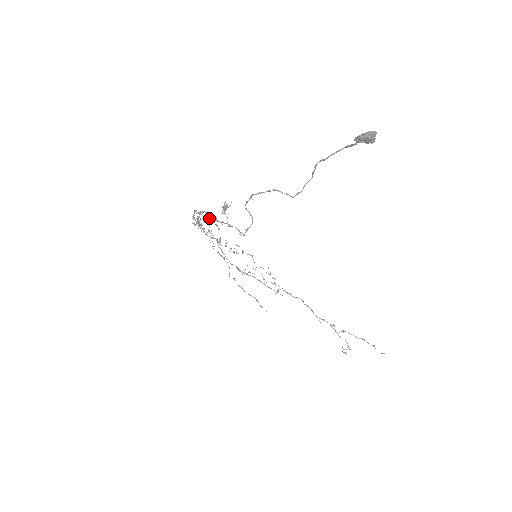
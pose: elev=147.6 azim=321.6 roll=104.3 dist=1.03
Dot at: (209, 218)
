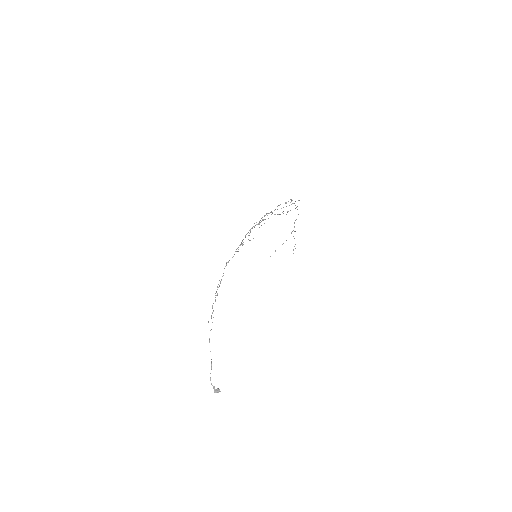
Dot at: occluded
